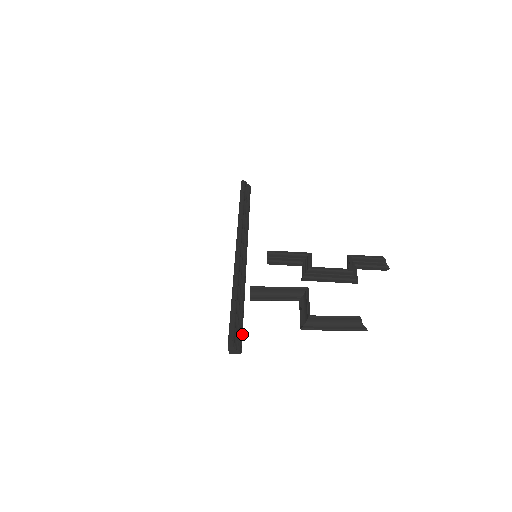
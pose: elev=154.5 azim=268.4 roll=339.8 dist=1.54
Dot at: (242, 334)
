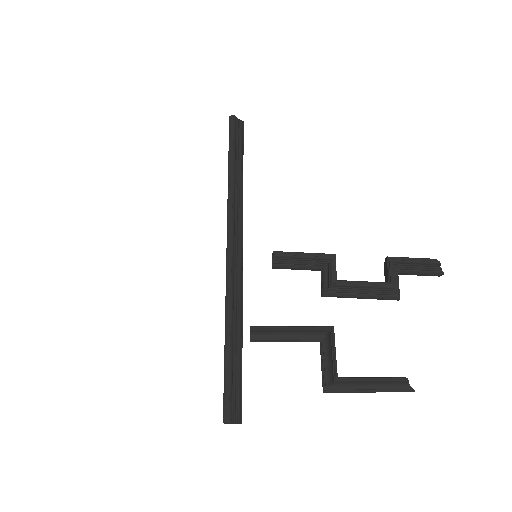
Dot at: (241, 391)
